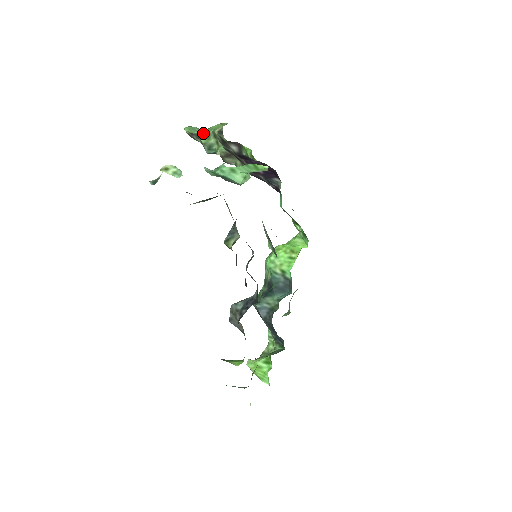
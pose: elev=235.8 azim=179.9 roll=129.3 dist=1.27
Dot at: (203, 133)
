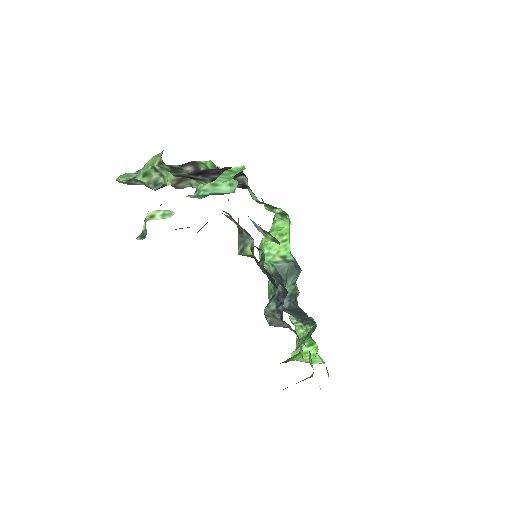
Dot at: (141, 174)
